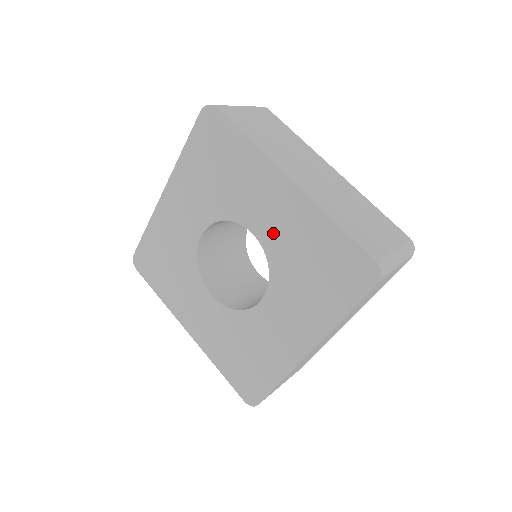
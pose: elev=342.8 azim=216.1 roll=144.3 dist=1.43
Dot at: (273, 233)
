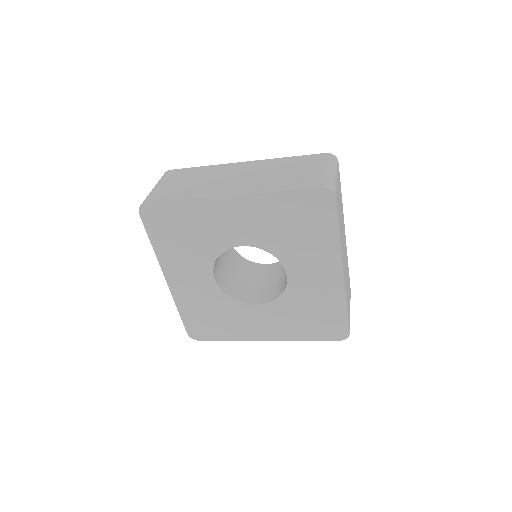
Dot at: (253, 233)
